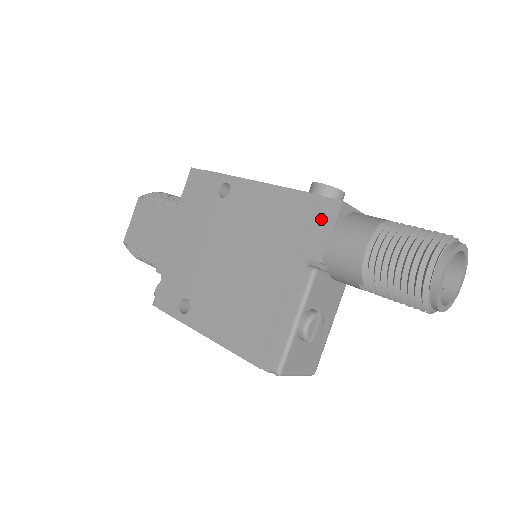
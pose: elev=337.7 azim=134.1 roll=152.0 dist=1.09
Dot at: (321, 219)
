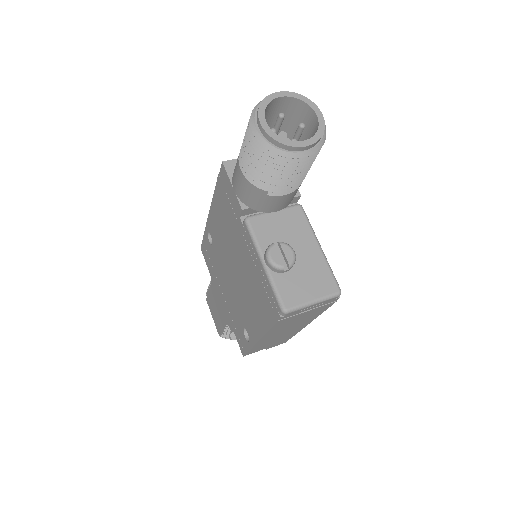
Dot at: (226, 186)
